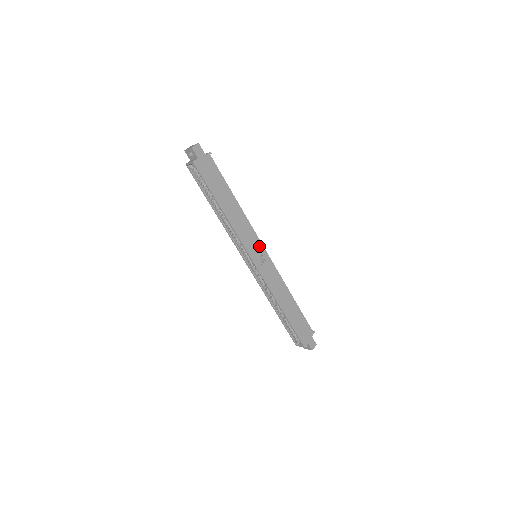
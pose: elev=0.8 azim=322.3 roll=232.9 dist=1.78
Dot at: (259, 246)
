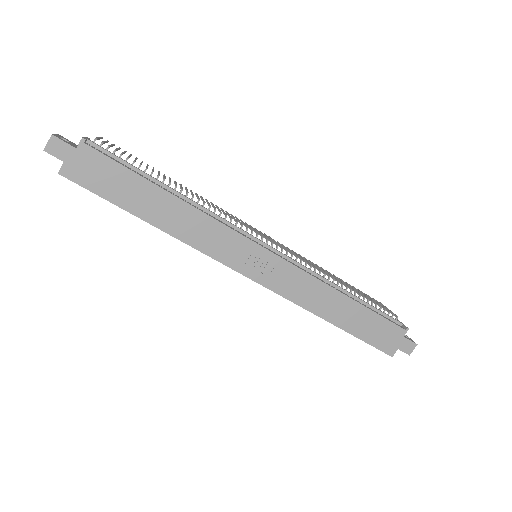
Dot at: (248, 247)
